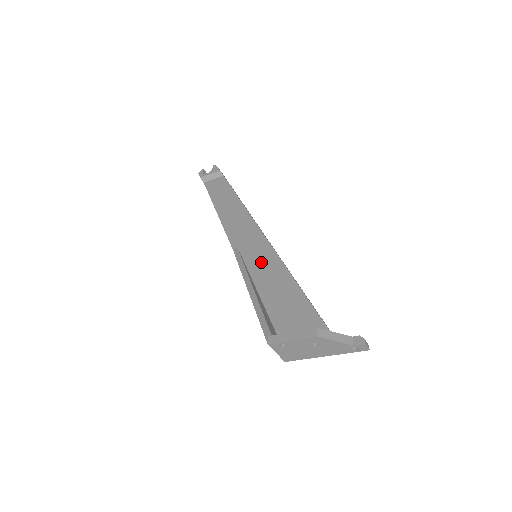
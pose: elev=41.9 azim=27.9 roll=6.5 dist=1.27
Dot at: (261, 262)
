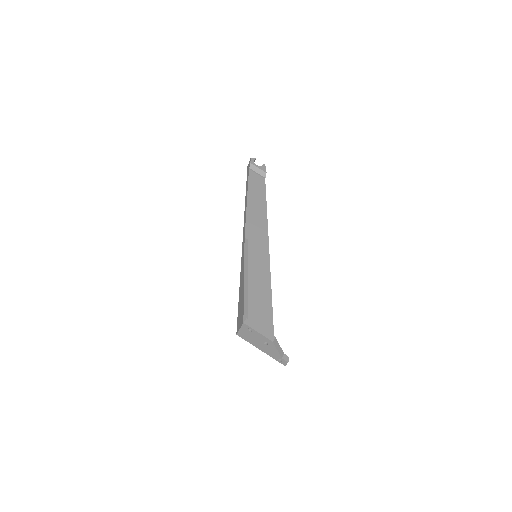
Dot at: (258, 264)
